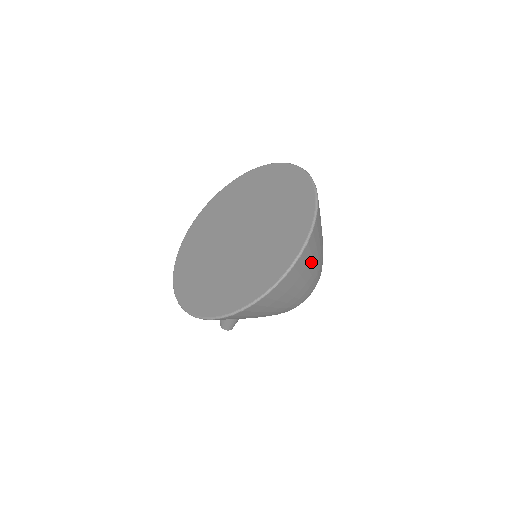
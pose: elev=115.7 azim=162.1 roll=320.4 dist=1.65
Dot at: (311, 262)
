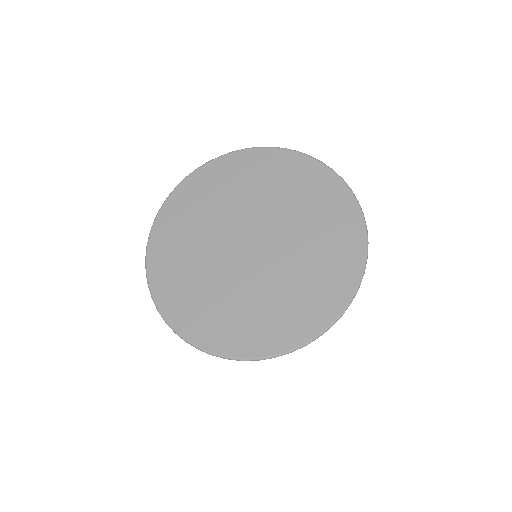
Dot at: occluded
